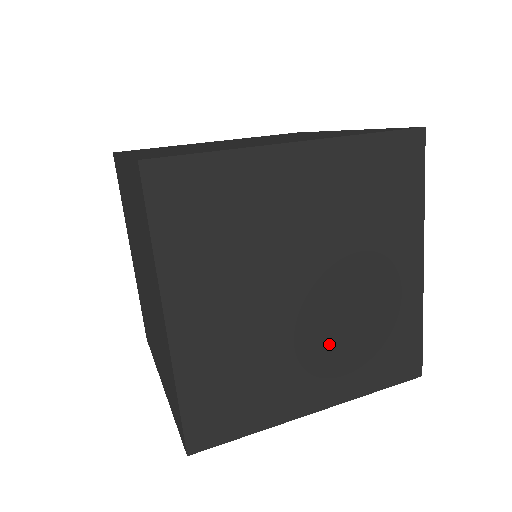
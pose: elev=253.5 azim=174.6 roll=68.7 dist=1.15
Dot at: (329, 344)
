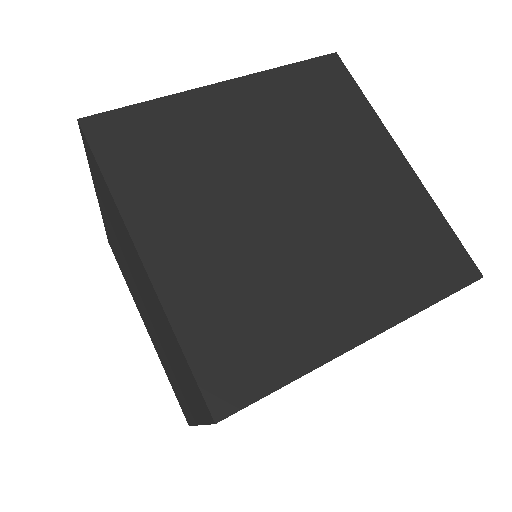
Dot at: occluded
